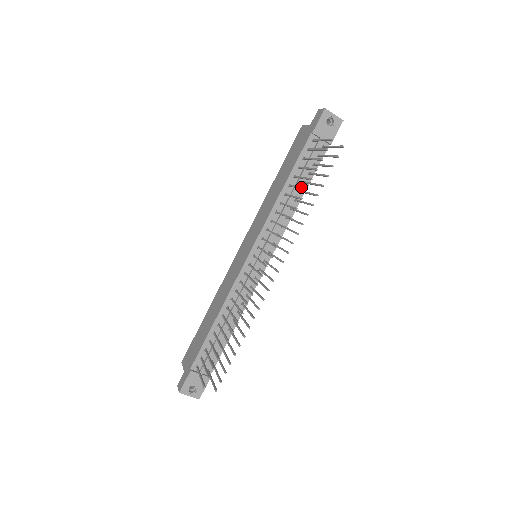
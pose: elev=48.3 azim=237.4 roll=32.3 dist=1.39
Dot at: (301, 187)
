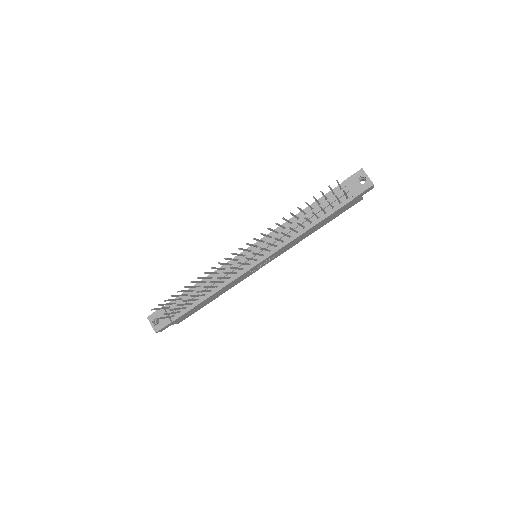
Dot at: (300, 208)
